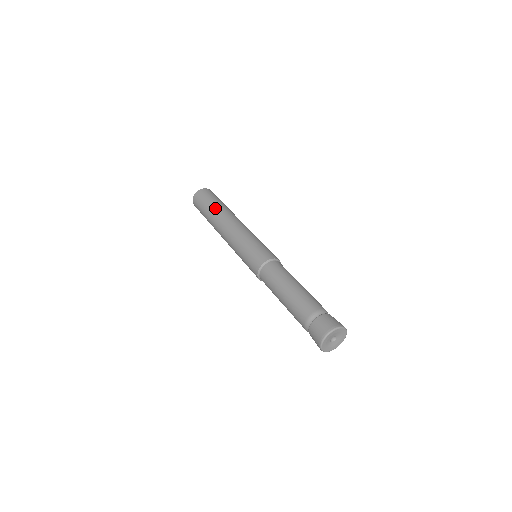
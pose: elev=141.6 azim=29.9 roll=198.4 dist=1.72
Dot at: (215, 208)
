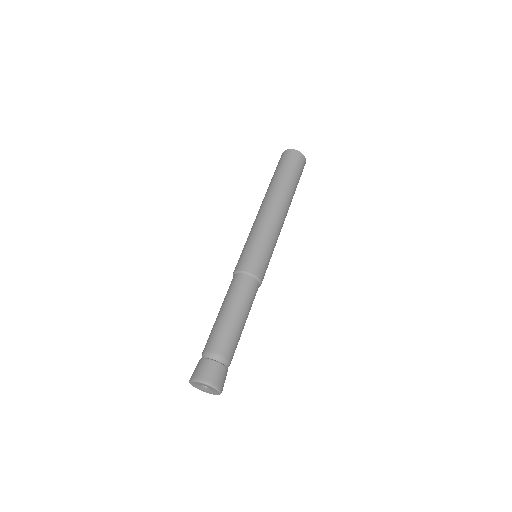
Dot at: (271, 182)
